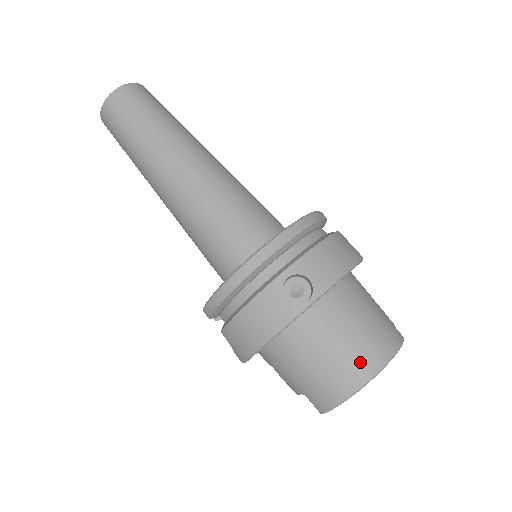
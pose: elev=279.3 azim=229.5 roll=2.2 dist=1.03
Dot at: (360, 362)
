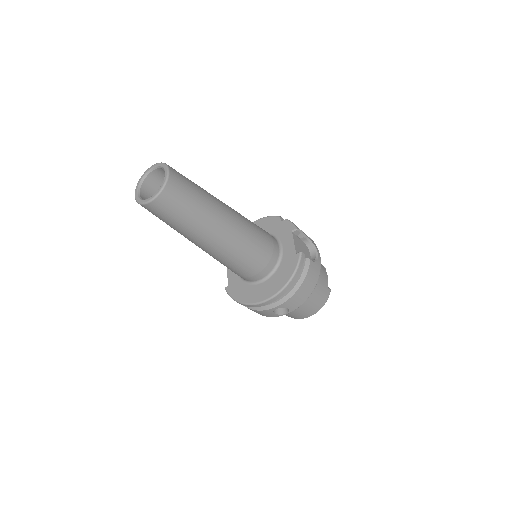
Dot at: (305, 315)
